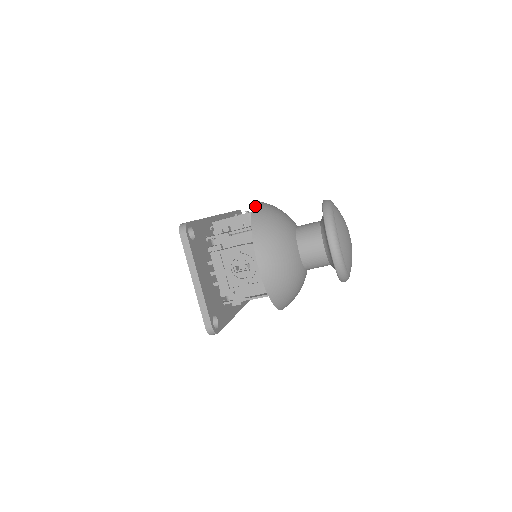
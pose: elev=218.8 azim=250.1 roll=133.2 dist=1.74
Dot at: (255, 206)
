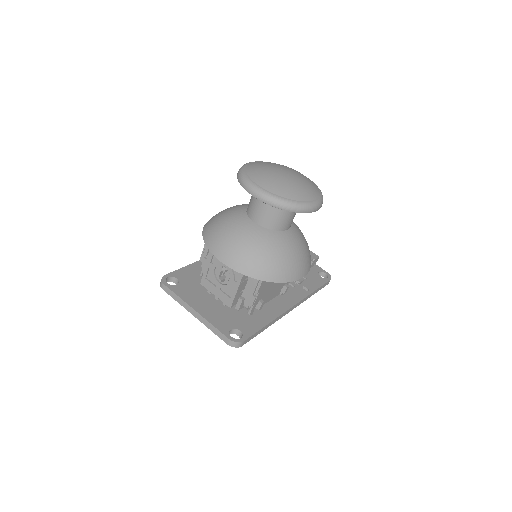
Dot at: occluded
